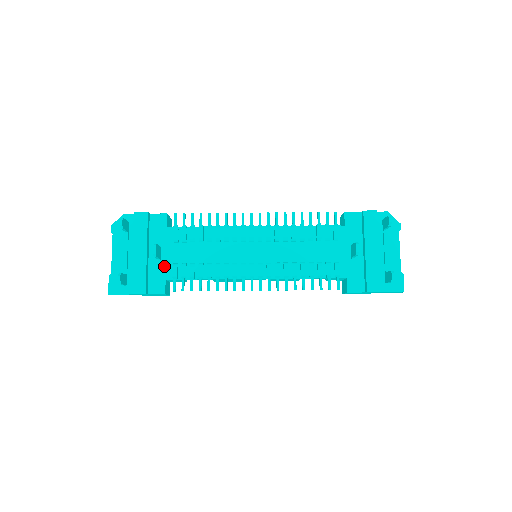
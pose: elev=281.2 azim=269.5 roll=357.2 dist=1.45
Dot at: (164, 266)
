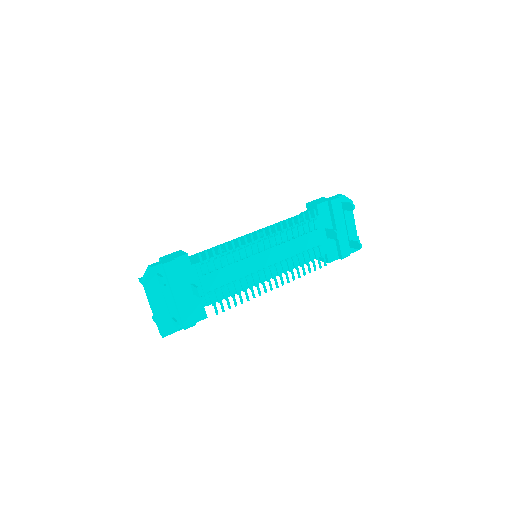
Dot at: (200, 297)
